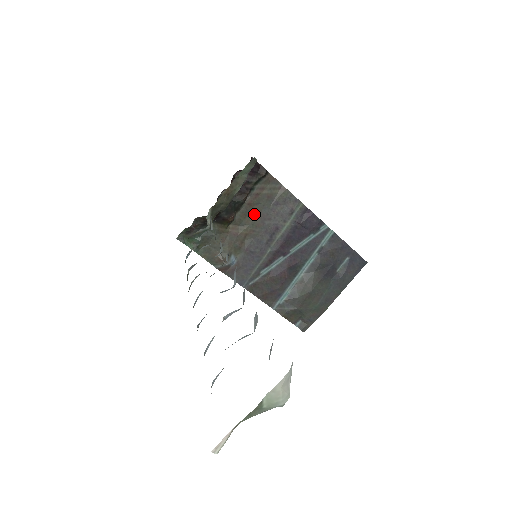
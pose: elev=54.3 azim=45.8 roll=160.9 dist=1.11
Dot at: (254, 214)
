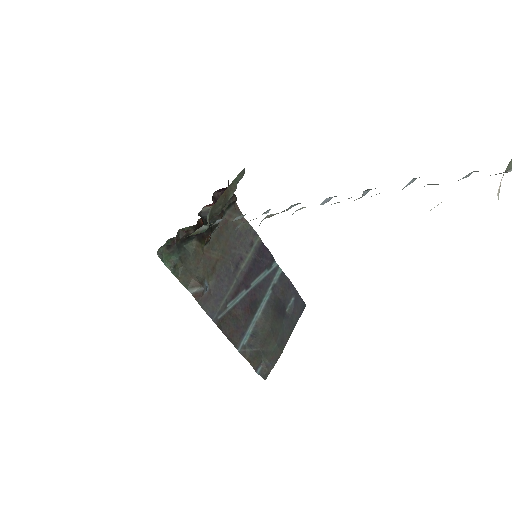
Dot at: (223, 240)
